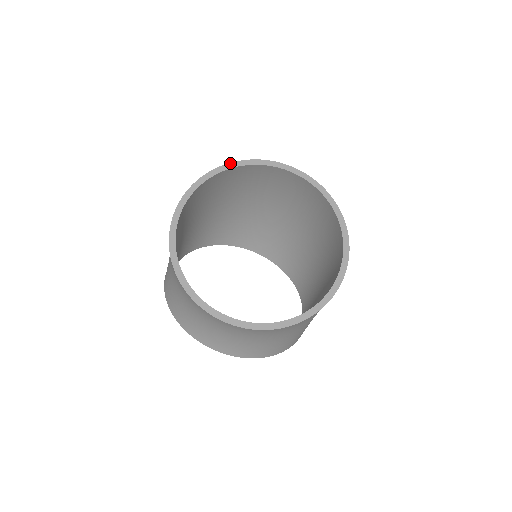
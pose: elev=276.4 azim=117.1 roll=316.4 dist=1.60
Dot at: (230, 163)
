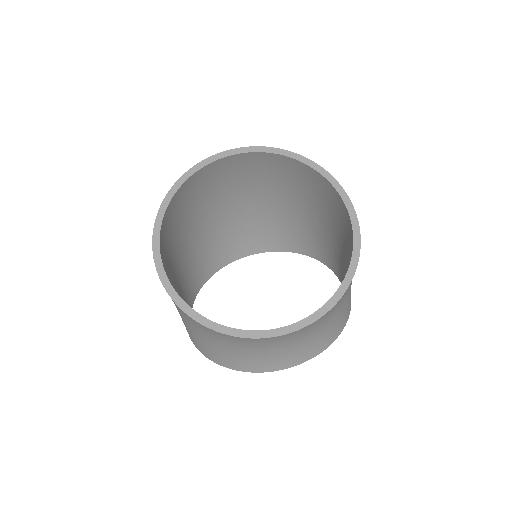
Dot at: (165, 196)
